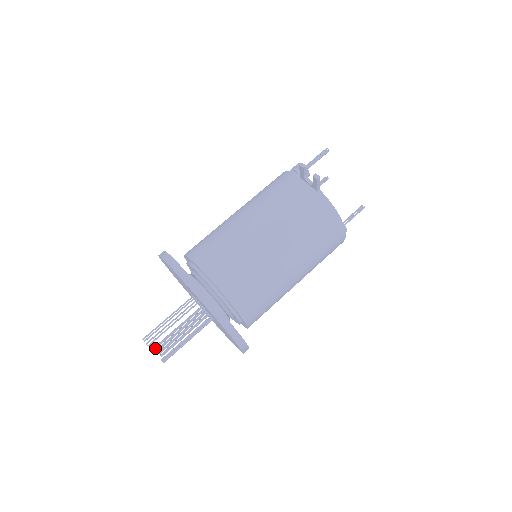
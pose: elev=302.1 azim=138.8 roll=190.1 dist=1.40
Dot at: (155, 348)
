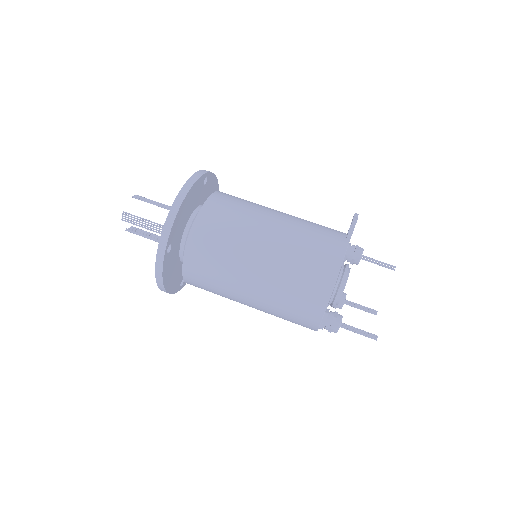
Dot at: (132, 227)
